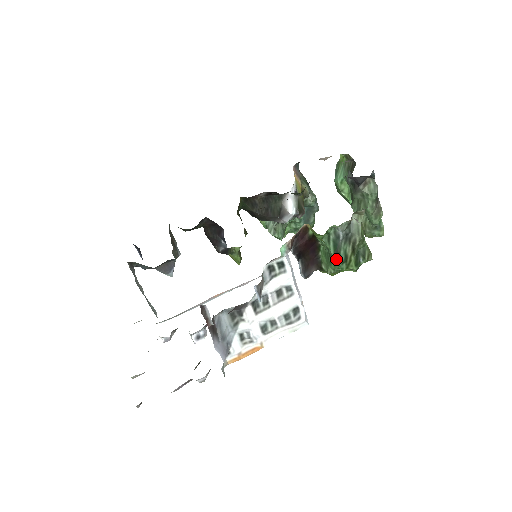
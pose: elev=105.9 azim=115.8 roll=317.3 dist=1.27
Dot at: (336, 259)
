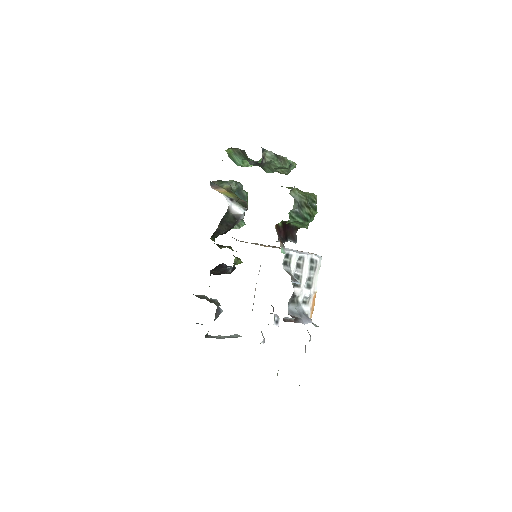
Dot at: (306, 222)
